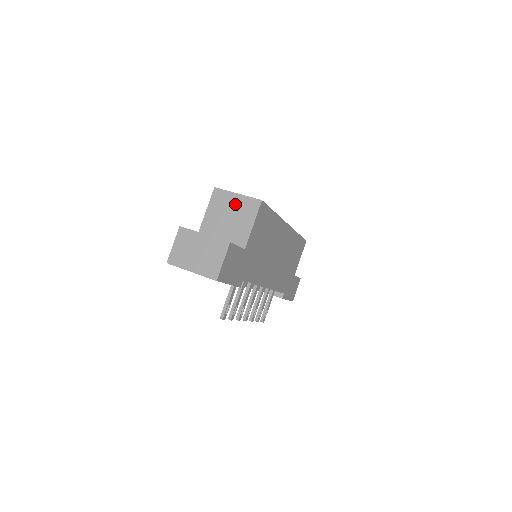
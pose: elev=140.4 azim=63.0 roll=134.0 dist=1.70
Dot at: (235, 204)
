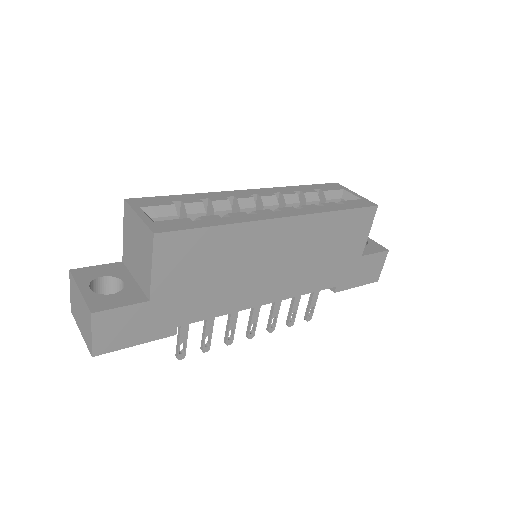
Dot at: (138, 231)
